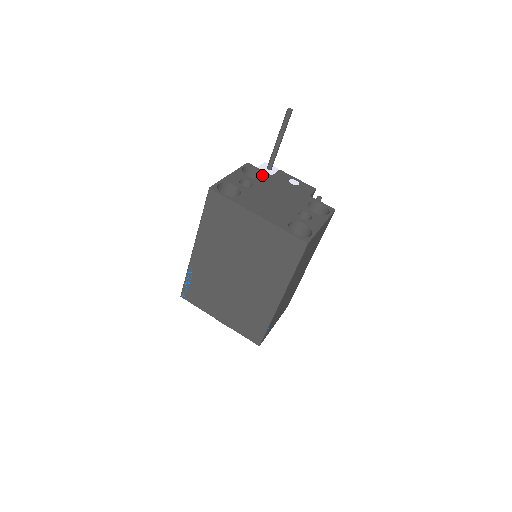
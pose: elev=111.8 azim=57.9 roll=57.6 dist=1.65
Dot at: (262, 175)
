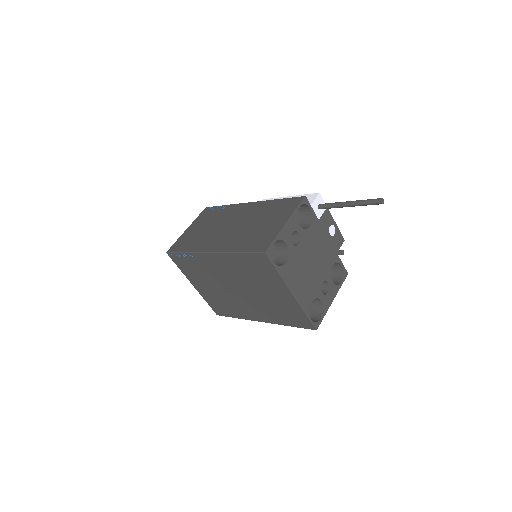
Dot at: (311, 217)
